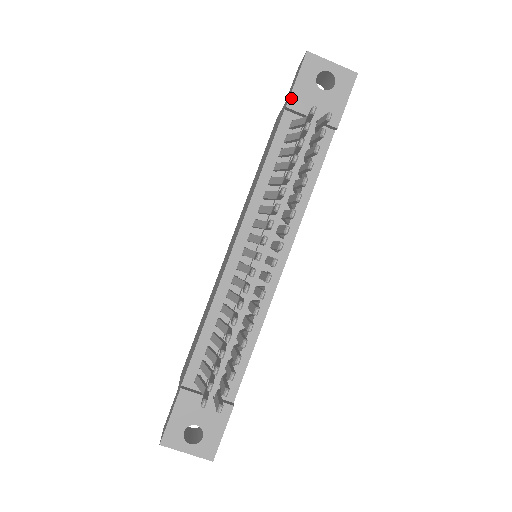
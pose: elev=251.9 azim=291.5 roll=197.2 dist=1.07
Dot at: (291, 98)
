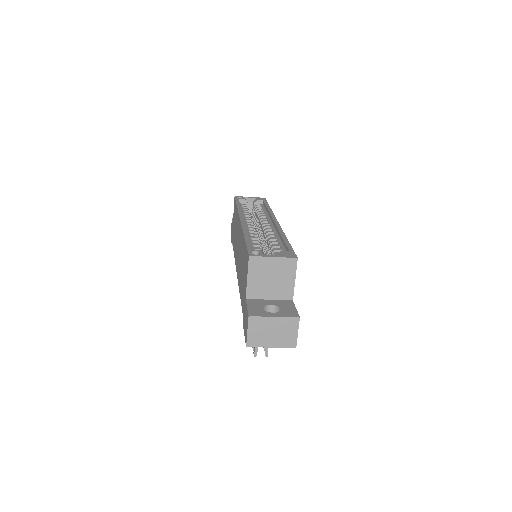
Dot at: occluded
